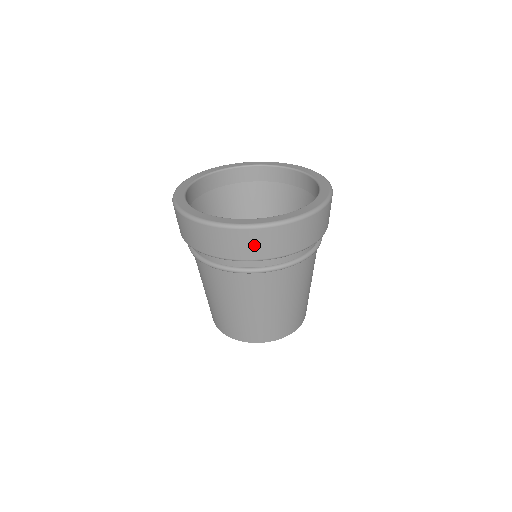
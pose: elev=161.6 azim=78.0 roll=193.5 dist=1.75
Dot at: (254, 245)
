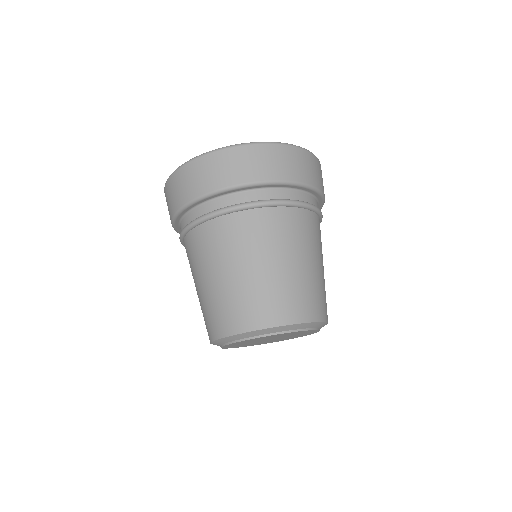
Dot at: (283, 163)
